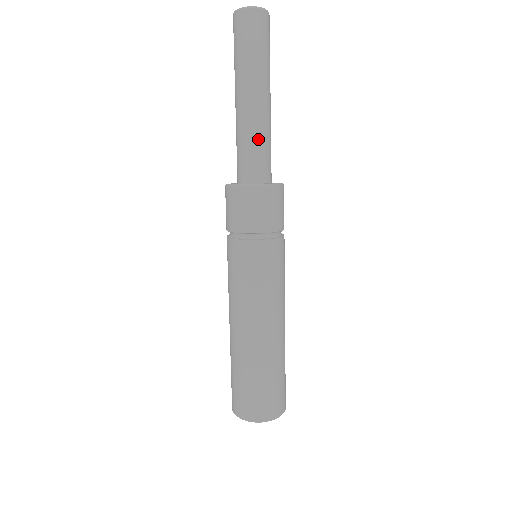
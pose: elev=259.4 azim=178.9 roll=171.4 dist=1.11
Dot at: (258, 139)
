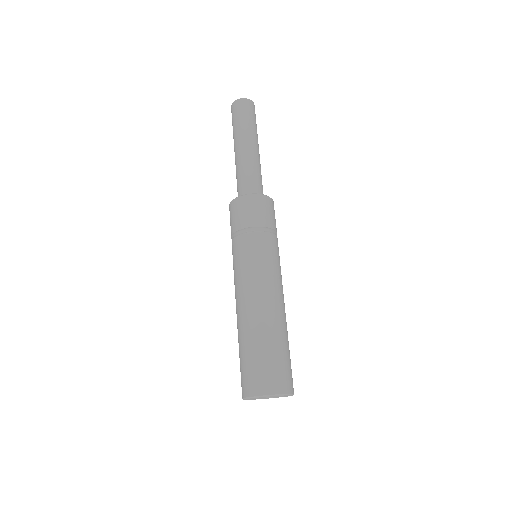
Dot at: (256, 170)
